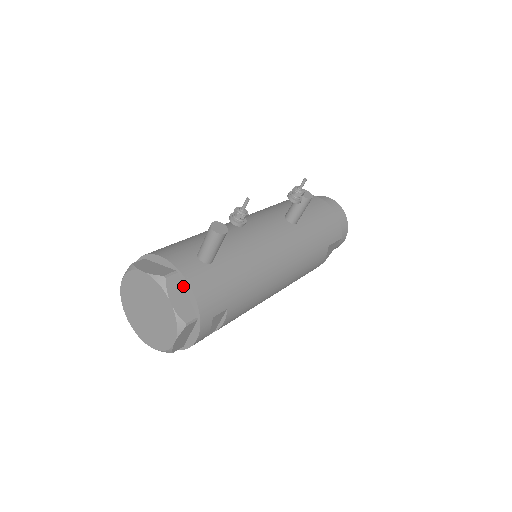
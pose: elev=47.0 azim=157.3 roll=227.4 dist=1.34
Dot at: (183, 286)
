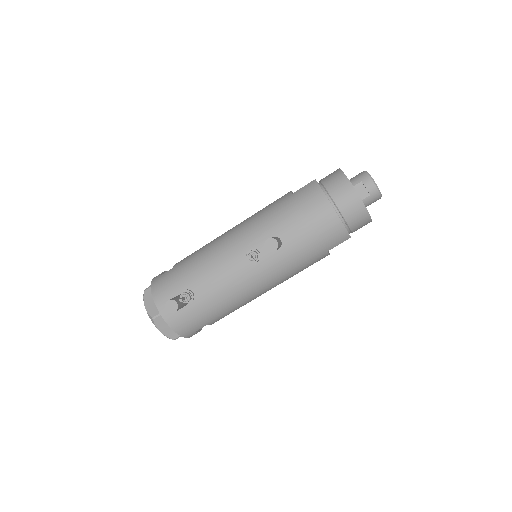
Dot at: occluded
